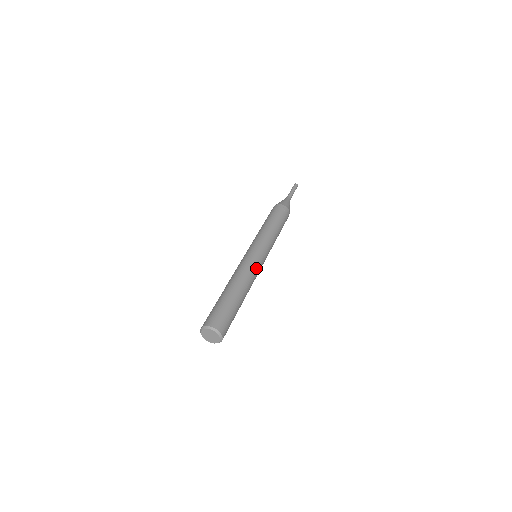
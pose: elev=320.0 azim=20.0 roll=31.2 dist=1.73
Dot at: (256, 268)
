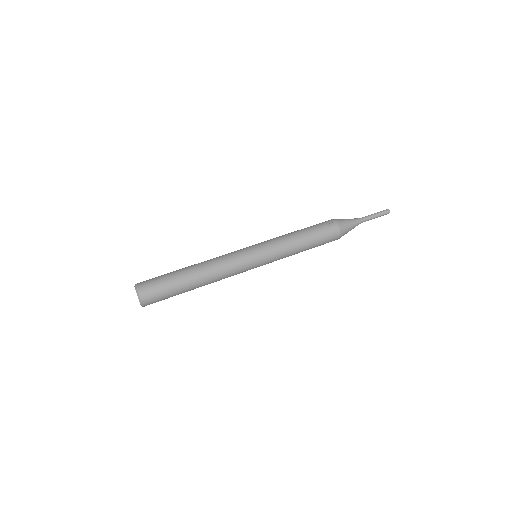
Dot at: (234, 260)
